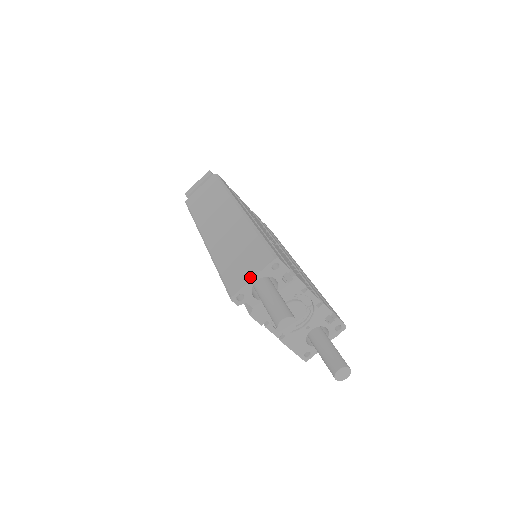
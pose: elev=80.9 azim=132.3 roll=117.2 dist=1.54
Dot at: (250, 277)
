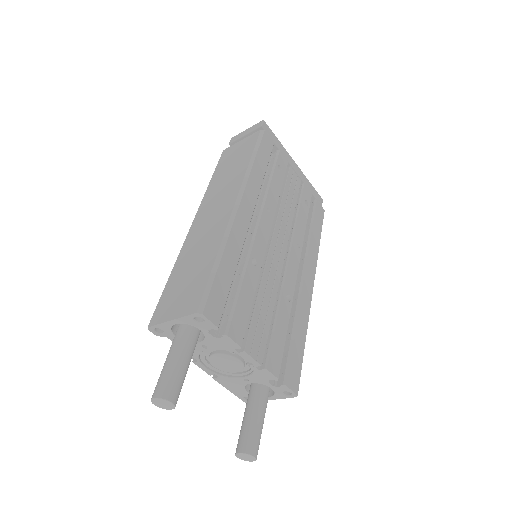
Dot at: (170, 316)
